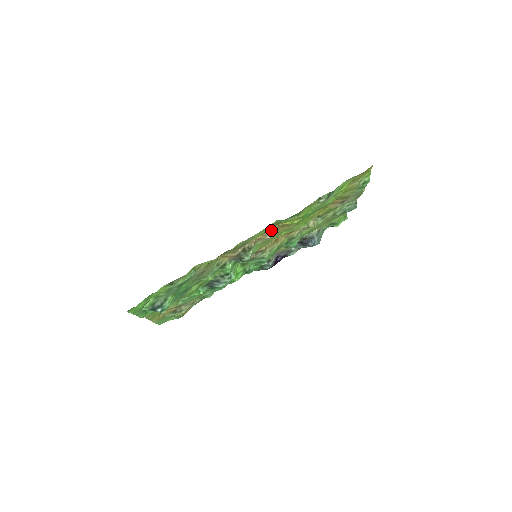
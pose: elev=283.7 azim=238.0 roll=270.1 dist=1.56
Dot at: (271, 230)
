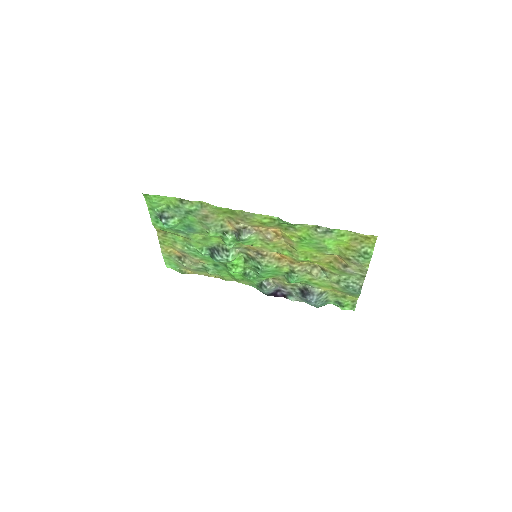
Dot at: (274, 233)
